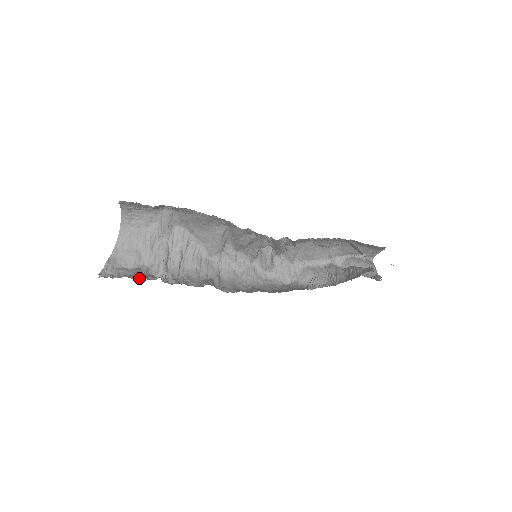
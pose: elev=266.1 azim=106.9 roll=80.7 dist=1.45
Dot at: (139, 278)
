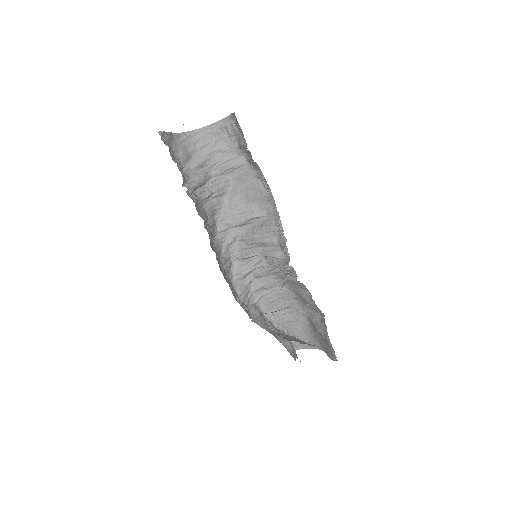
Dot at: occluded
